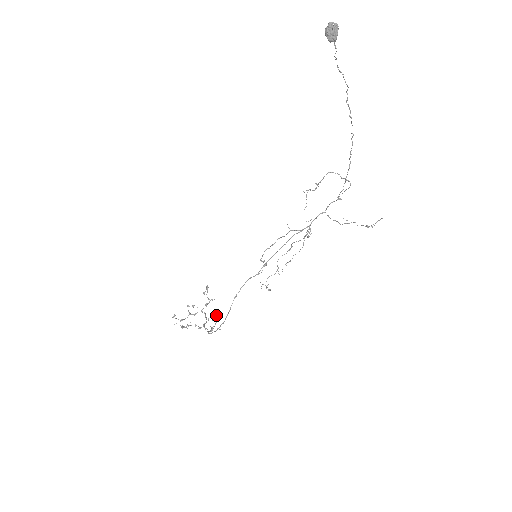
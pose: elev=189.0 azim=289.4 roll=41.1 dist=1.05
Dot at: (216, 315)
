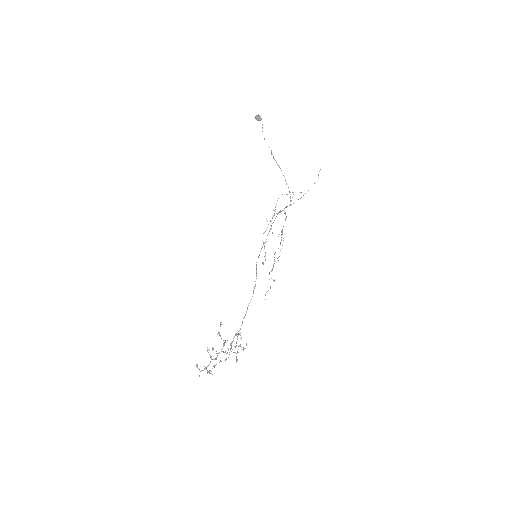
Dot at: (238, 333)
